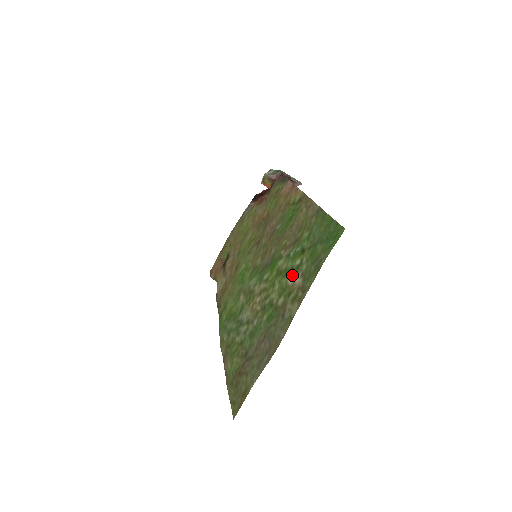
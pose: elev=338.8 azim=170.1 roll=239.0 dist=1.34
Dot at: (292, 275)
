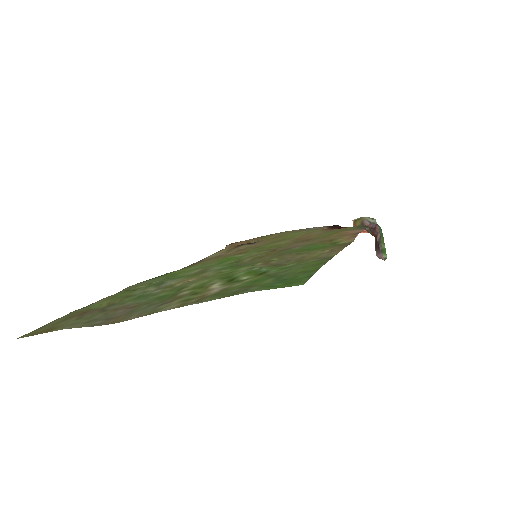
Dot at: (224, 282)
